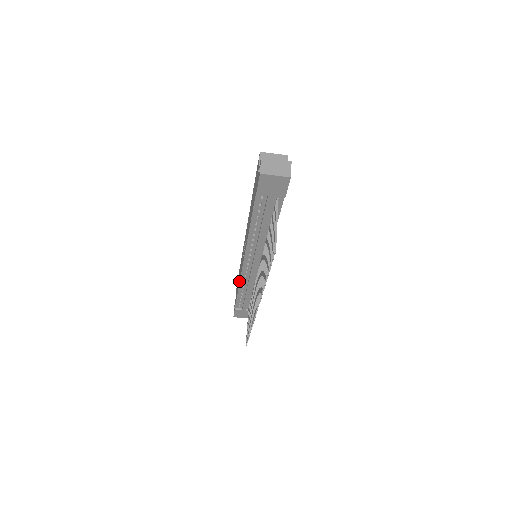
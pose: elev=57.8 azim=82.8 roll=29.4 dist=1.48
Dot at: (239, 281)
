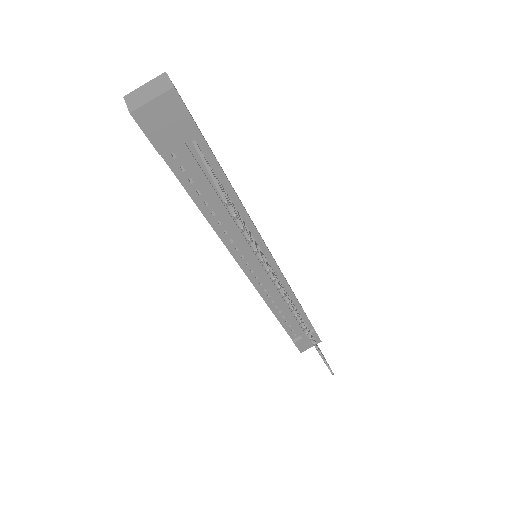
Dot at: occluded
